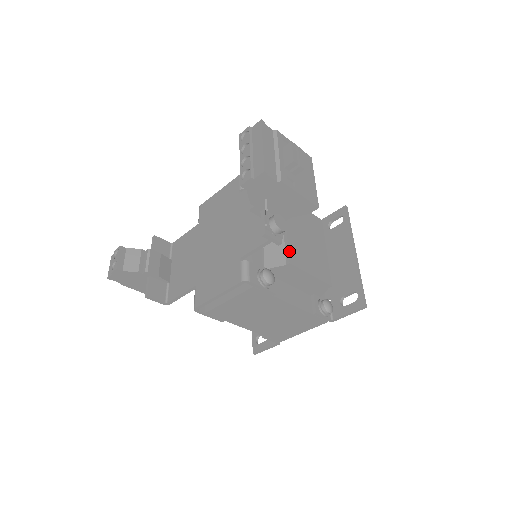
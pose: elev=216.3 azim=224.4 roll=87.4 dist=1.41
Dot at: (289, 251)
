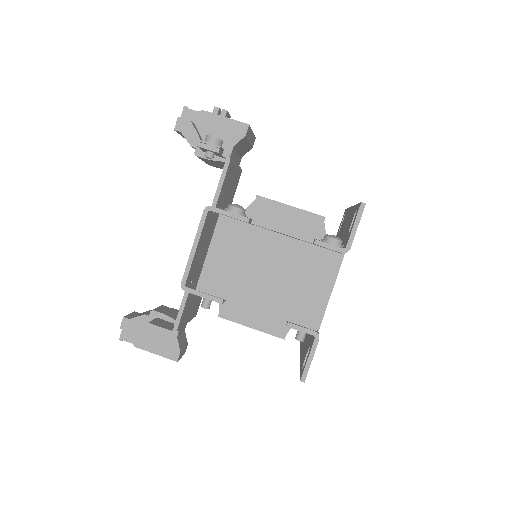
Dot at: occluded
